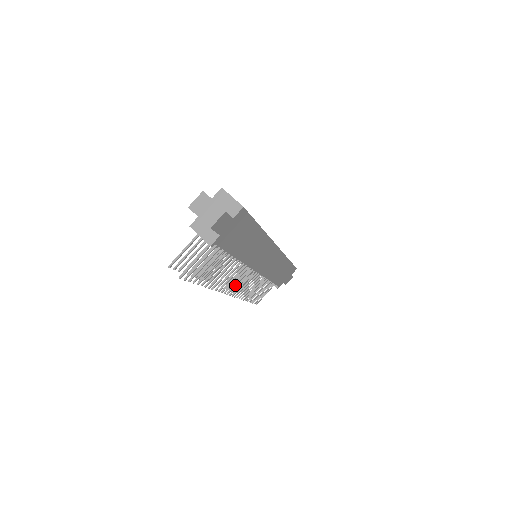
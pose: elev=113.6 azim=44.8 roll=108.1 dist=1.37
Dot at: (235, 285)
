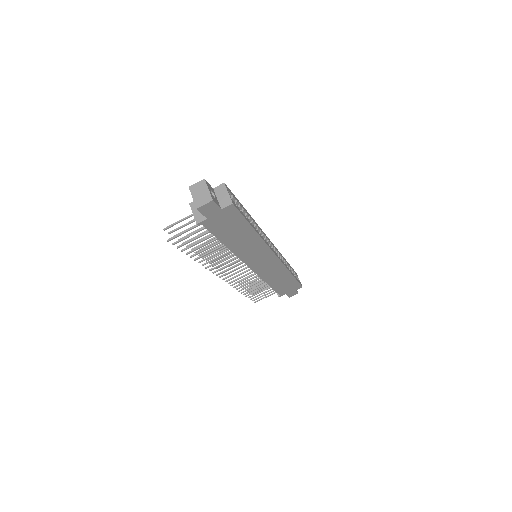
Dot at: (229, 272)
